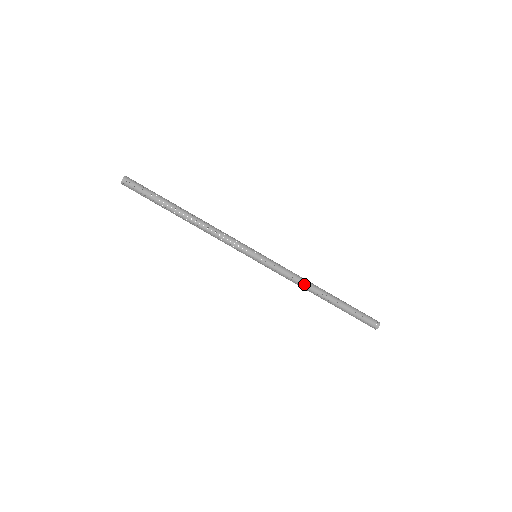
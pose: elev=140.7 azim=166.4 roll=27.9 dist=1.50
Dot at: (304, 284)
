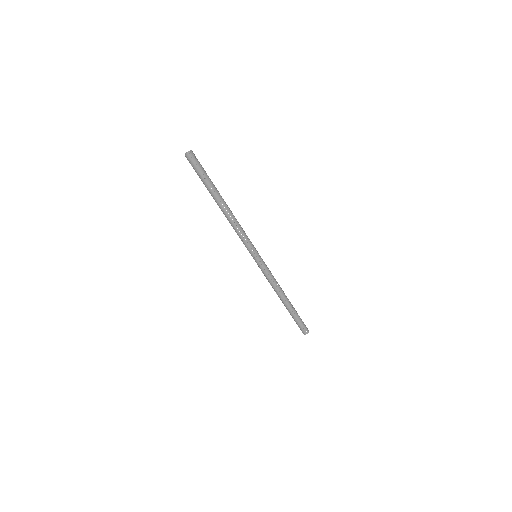
Dot at: (275, 290)
